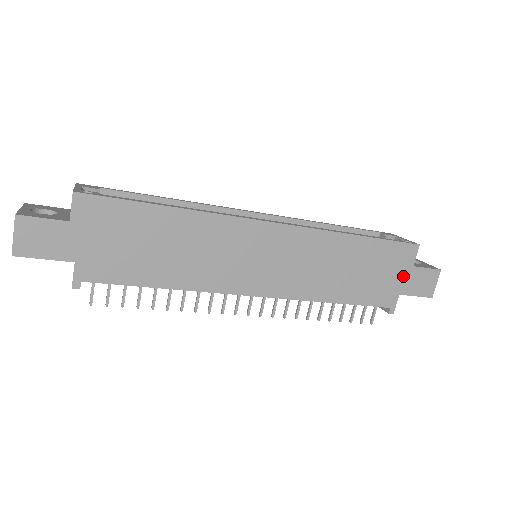
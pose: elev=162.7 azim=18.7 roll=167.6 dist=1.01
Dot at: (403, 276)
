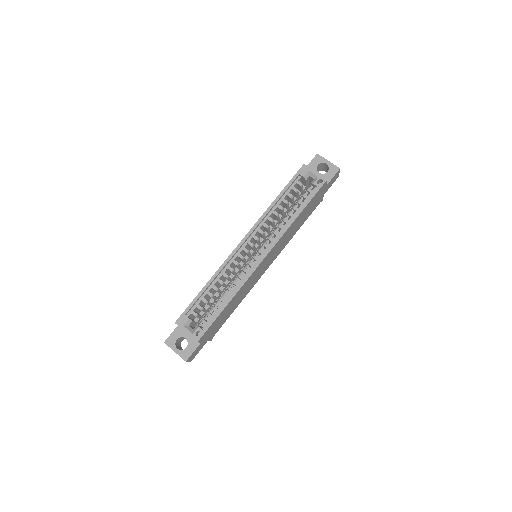
Dot at: (323, 192)
